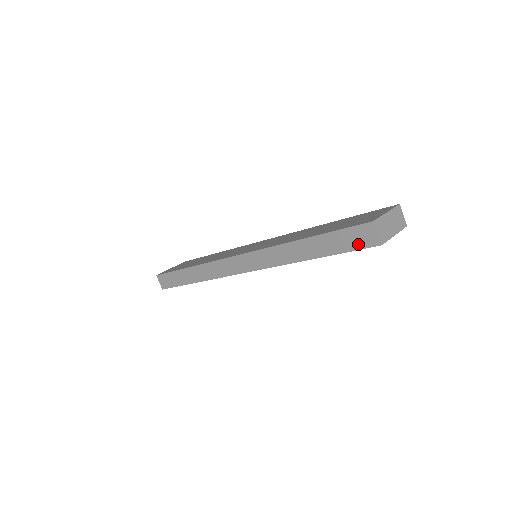
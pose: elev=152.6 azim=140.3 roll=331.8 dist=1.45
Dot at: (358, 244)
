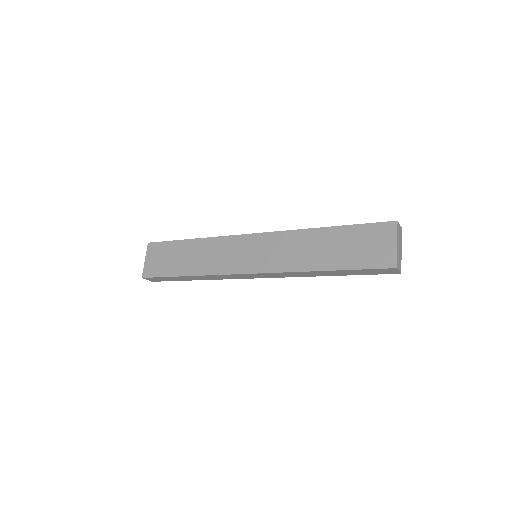
Dot at: (380, 273)
